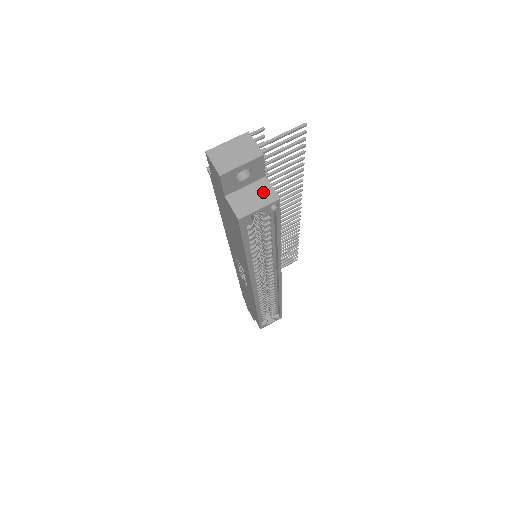
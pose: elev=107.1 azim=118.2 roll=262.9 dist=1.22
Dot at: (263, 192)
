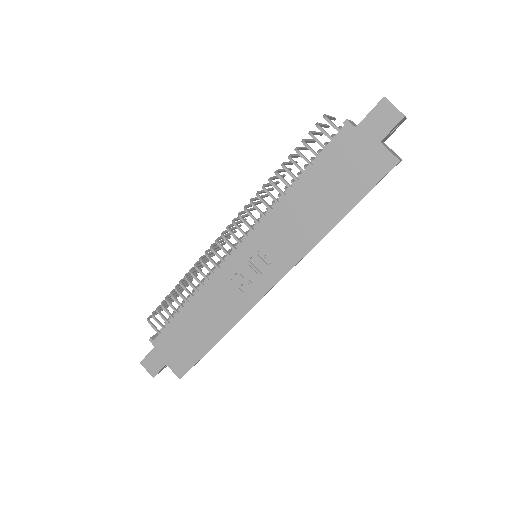
Dot at: (393, 151)
